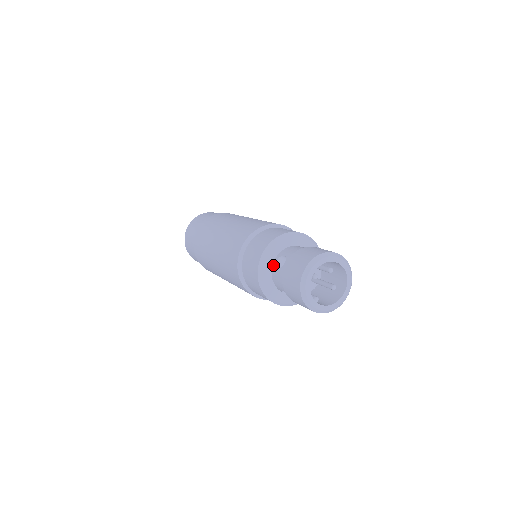
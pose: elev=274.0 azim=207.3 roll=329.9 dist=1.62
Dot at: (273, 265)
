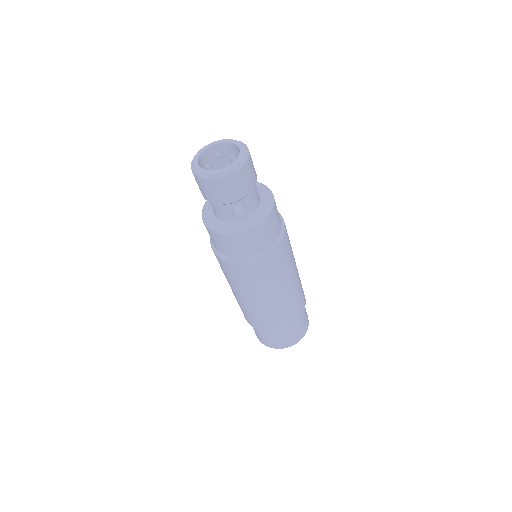
Dot at: (215, 215)
